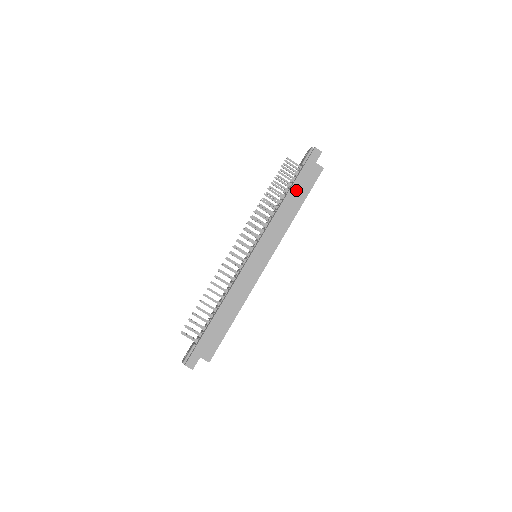
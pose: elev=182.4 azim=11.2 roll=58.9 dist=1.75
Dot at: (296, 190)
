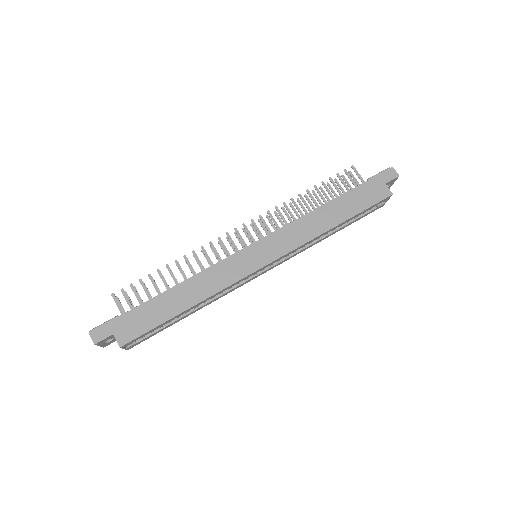
Dot at: (345, 202)
